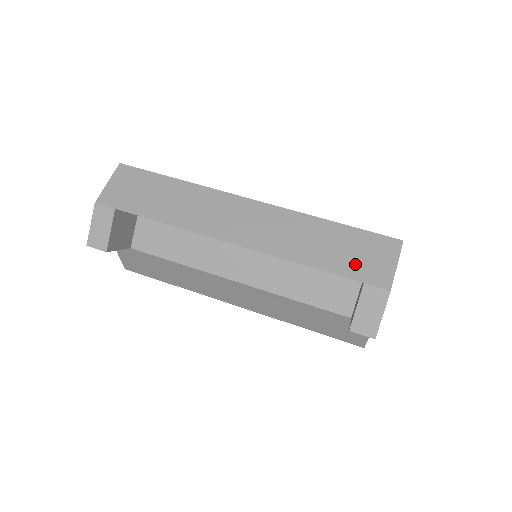
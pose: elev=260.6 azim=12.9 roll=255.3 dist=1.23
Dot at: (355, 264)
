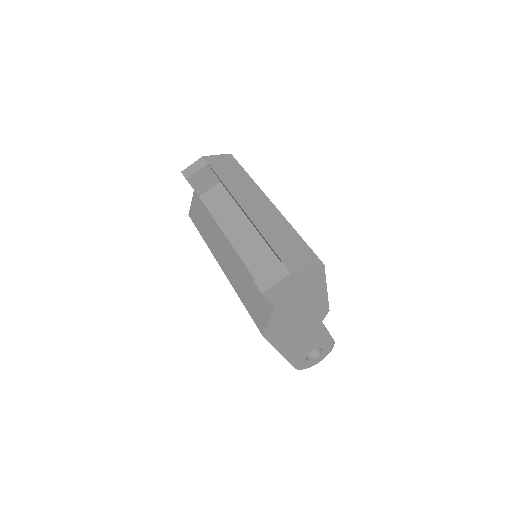
Dot at: (287, 253)
